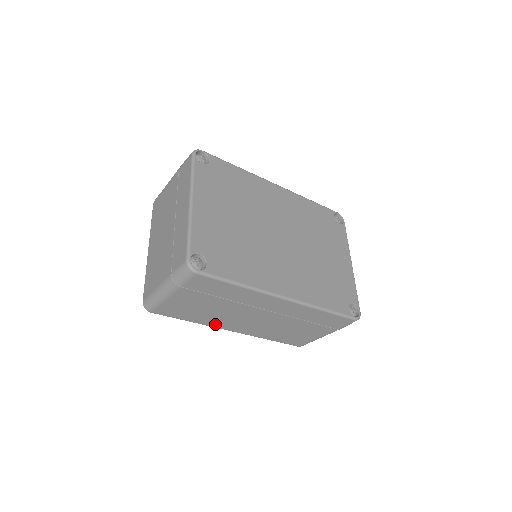
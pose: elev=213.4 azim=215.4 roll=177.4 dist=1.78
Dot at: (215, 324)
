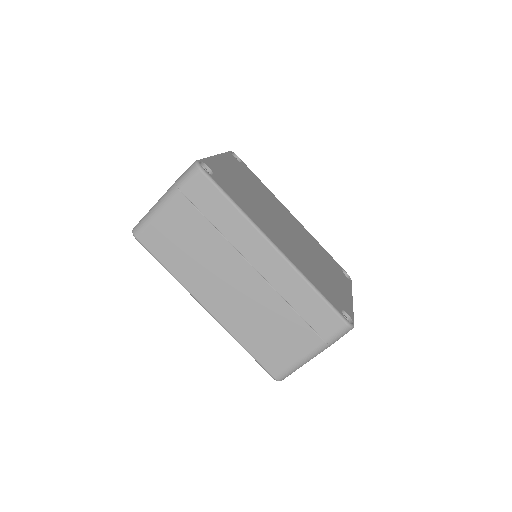
Dot at: (193, 285)
